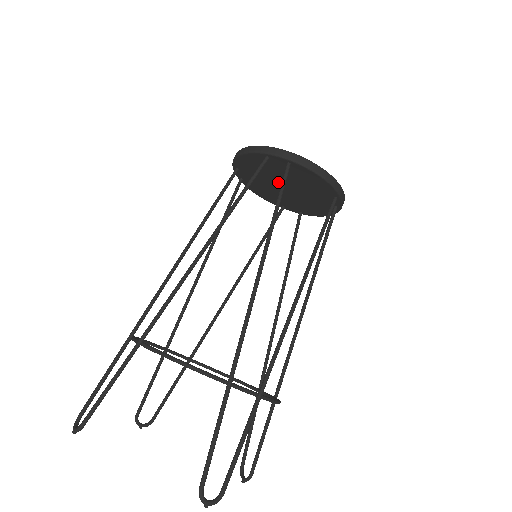
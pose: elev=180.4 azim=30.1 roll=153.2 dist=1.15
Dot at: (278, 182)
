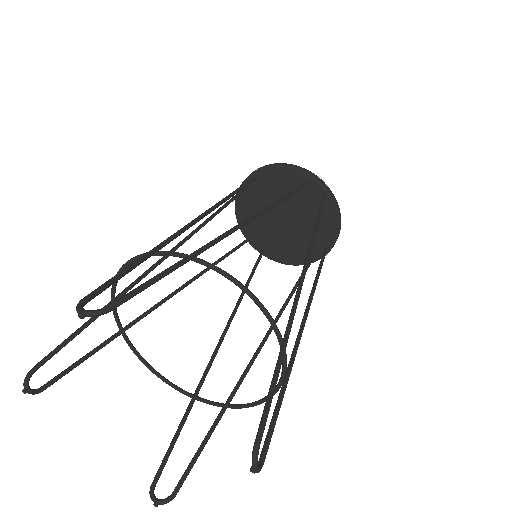
Dot at: (284, 210)
